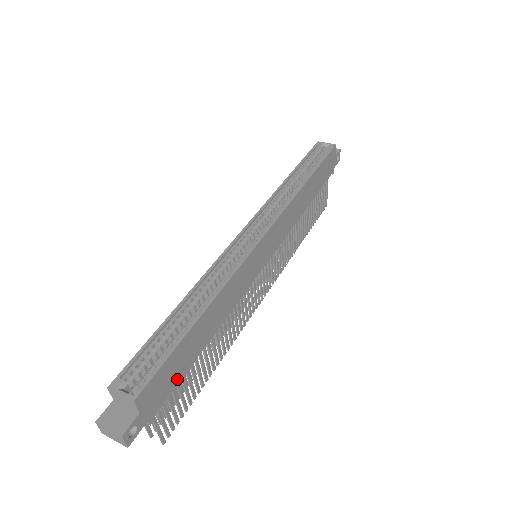
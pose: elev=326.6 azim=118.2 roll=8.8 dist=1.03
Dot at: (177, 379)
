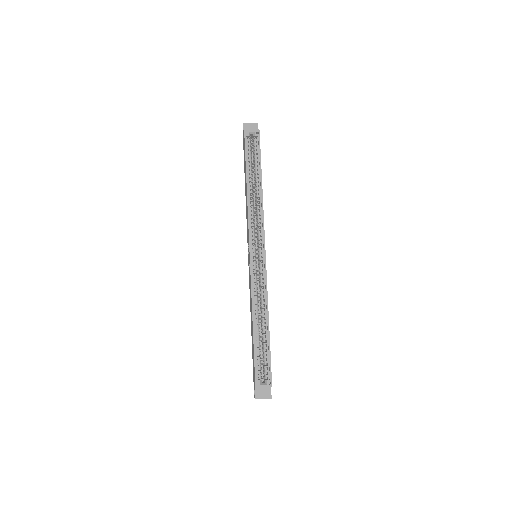
Dot at: occluded
